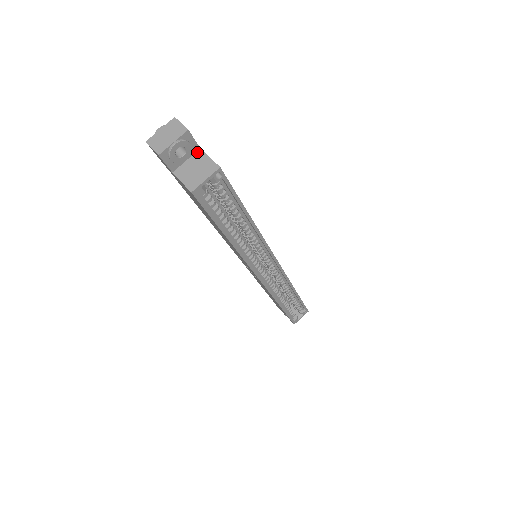
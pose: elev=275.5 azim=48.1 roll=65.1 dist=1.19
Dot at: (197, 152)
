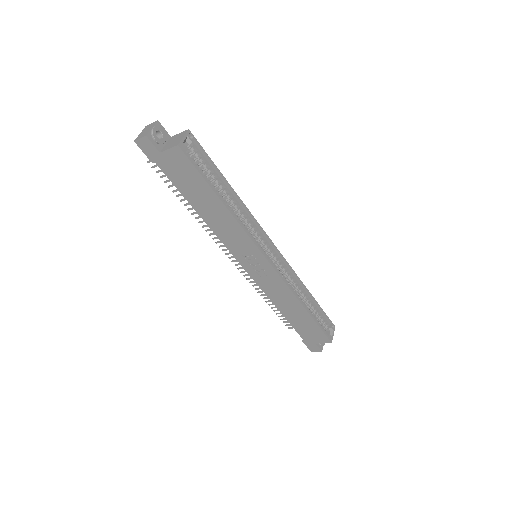
Dot at: (170, 139)
